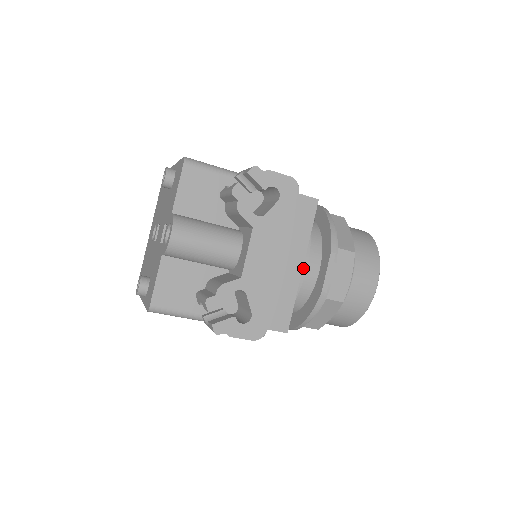
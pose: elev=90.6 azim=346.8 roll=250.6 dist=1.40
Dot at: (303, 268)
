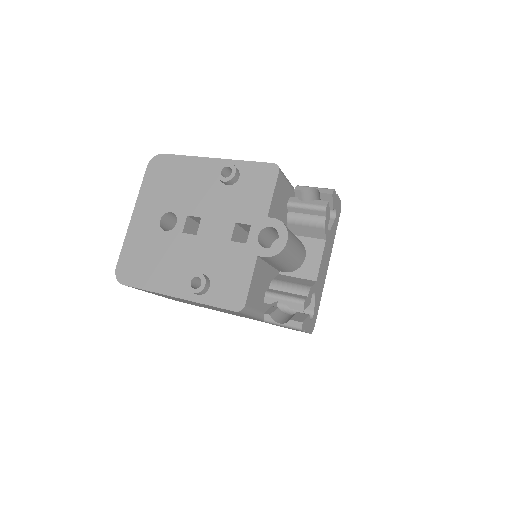
Dot at: occluded
